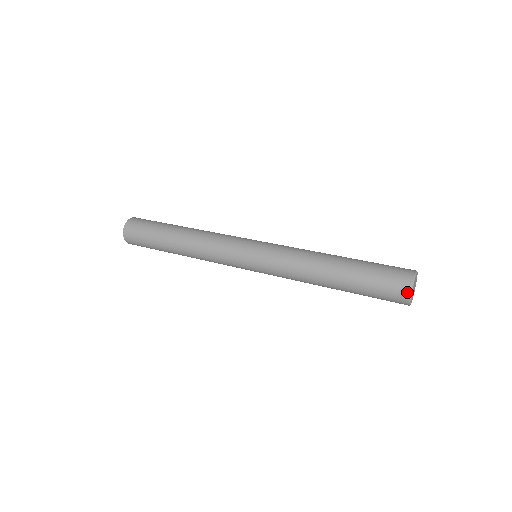
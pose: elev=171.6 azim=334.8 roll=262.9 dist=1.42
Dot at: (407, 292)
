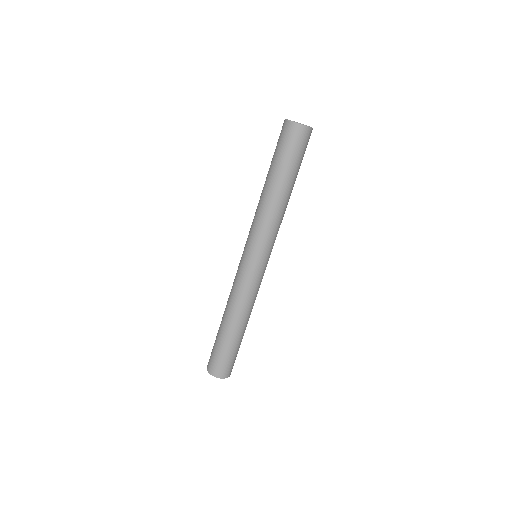
Dot at: (284, 123)
